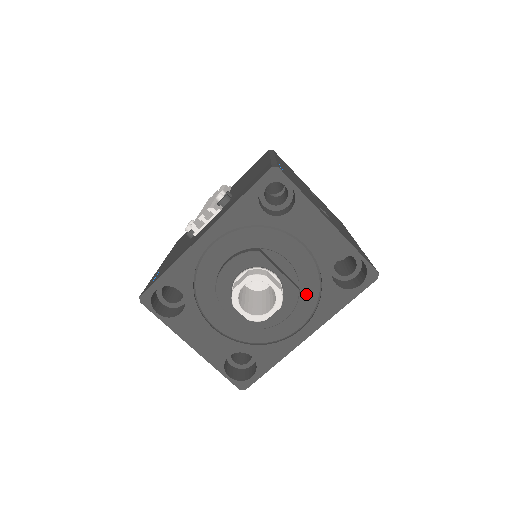
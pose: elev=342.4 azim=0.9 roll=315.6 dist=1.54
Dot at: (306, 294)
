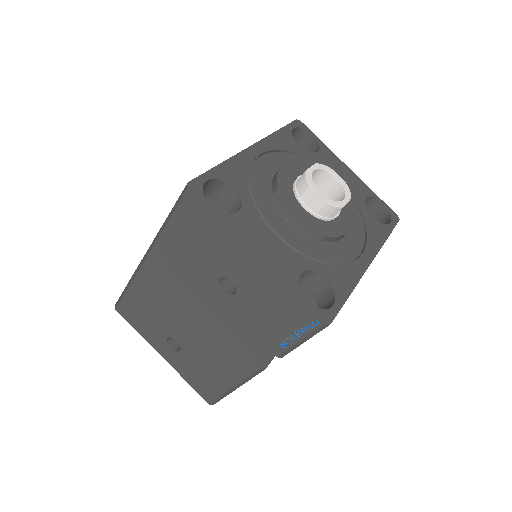
Dot at: occluded
